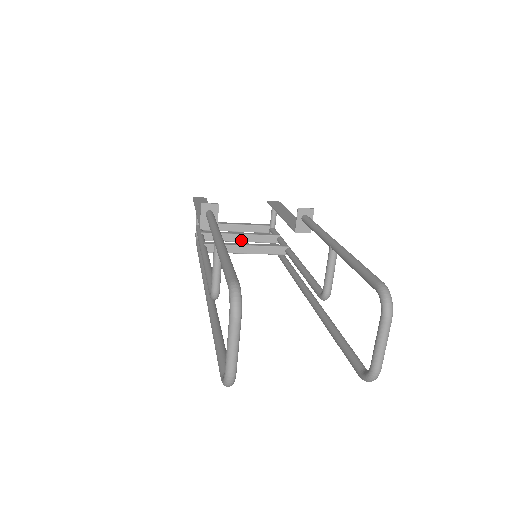
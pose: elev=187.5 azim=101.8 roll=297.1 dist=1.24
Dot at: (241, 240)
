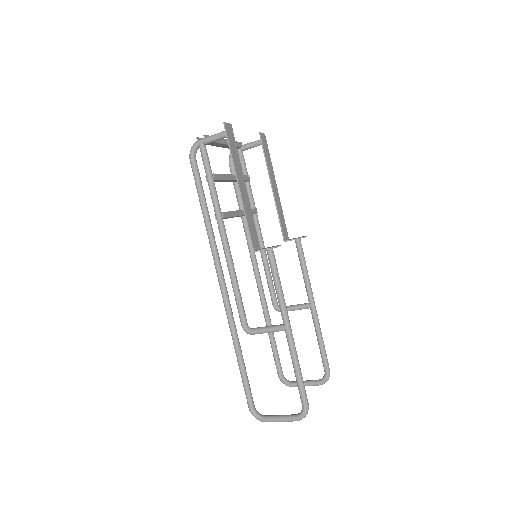
Dot at: occluded
